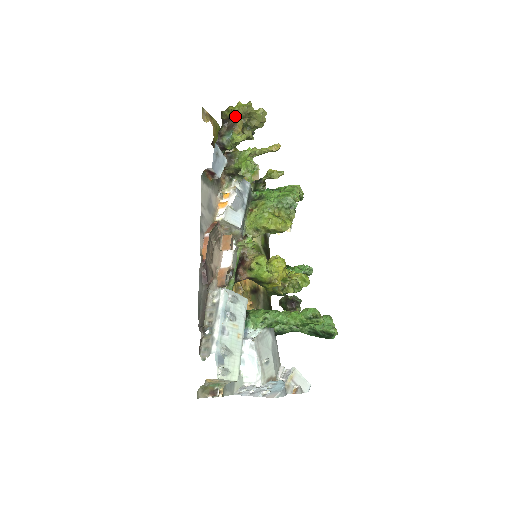
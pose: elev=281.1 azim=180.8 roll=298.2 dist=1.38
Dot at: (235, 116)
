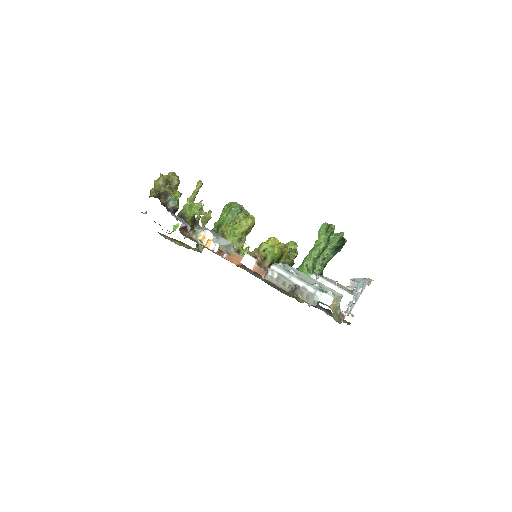
Dot at: (161, 189)
